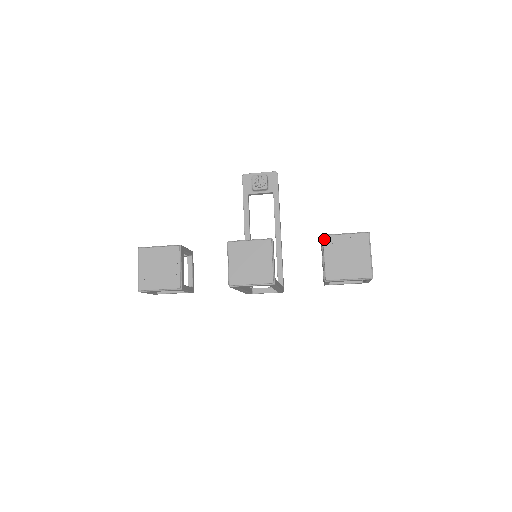
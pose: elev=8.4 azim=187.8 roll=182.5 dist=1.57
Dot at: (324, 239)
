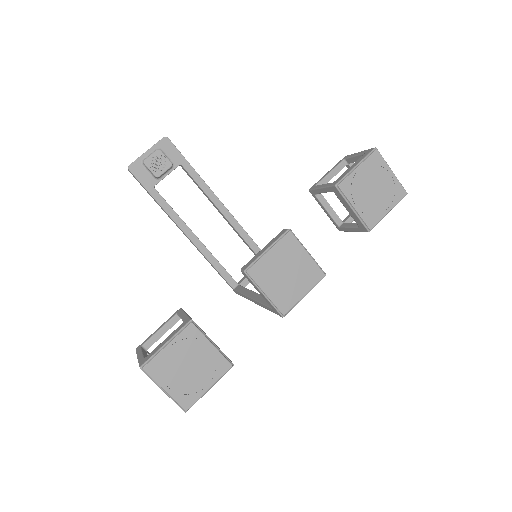
Dot at: (342, 188)
